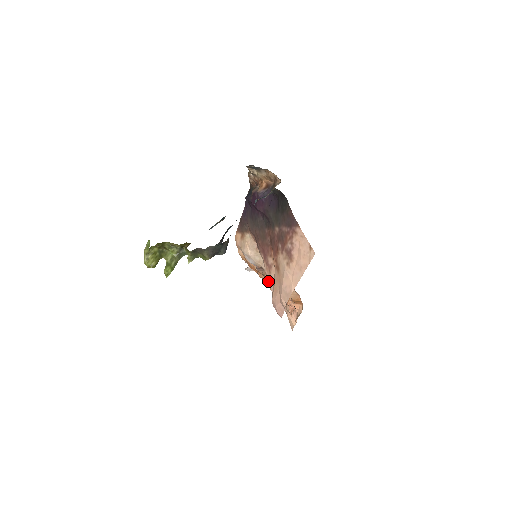
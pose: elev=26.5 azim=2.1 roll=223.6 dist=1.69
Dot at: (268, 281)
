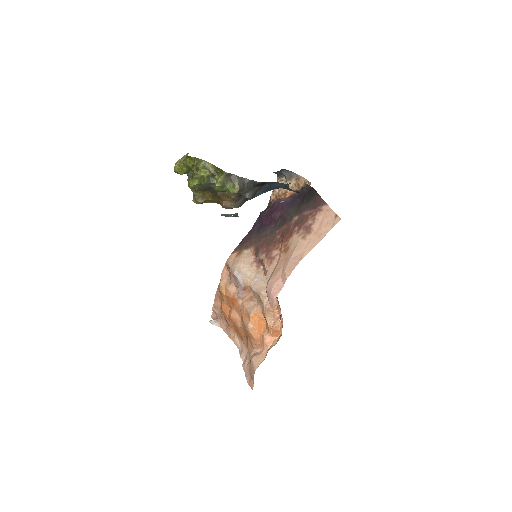
Dot at: (245, 312)
